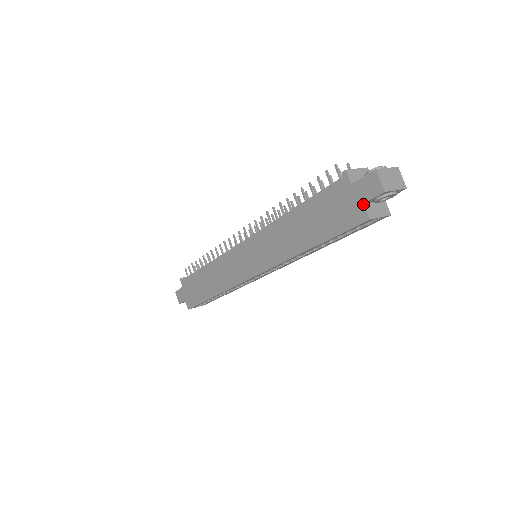
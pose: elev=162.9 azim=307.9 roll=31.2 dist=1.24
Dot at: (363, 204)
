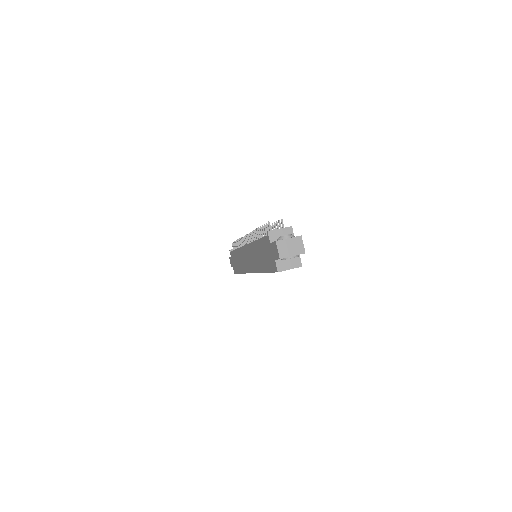
Dot at: (275, 260)
